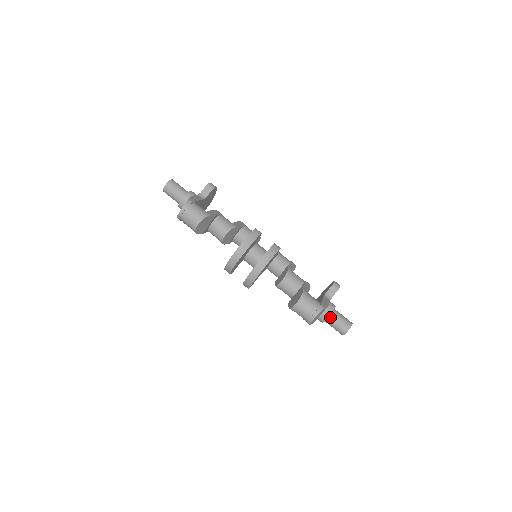
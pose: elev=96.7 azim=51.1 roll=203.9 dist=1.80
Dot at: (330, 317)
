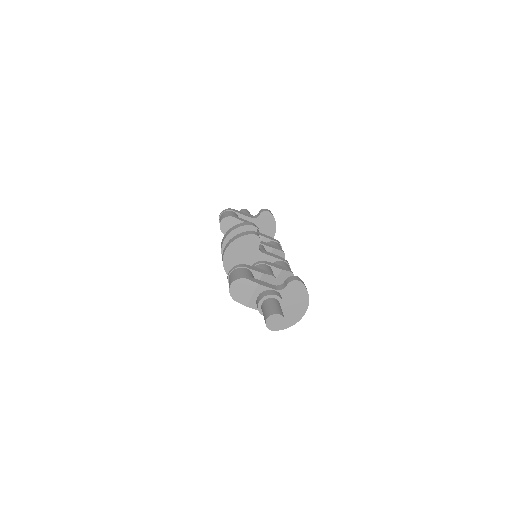
Dot at: (263, 303)
